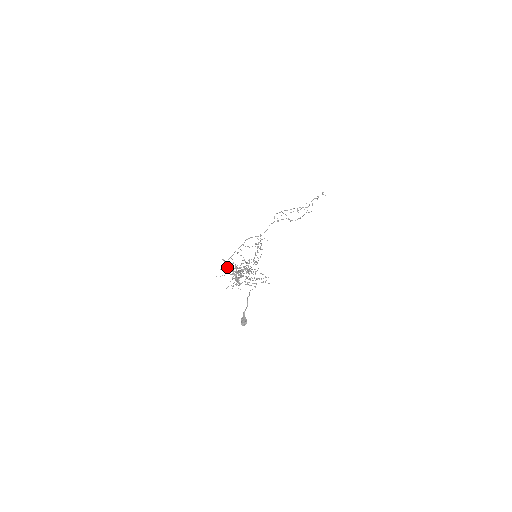
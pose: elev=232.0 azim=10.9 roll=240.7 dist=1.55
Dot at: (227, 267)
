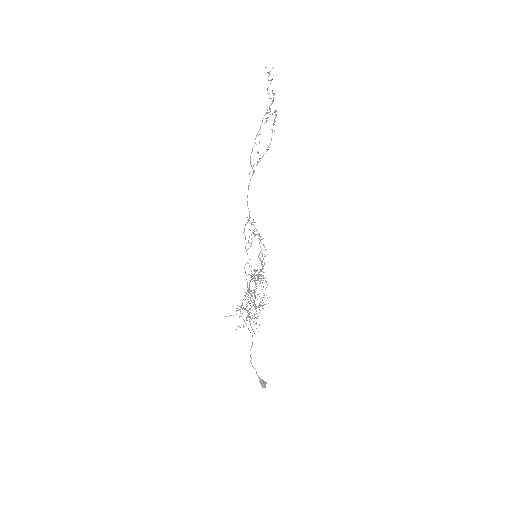
Dot at: (238, 306)
